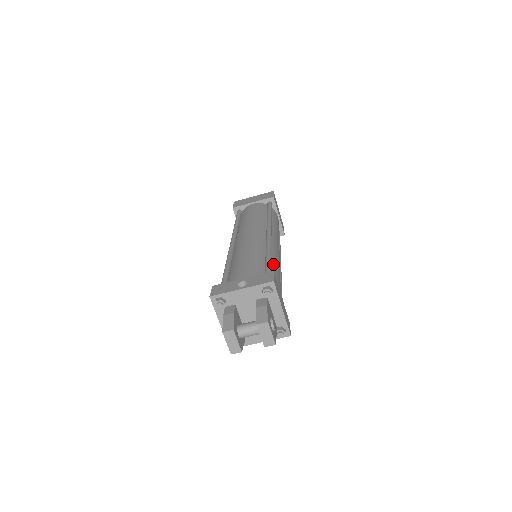
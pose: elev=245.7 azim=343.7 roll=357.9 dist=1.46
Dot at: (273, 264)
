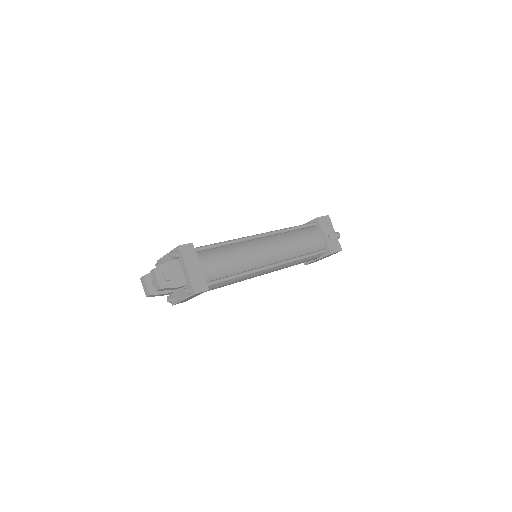
Dot at: (228, 250)
